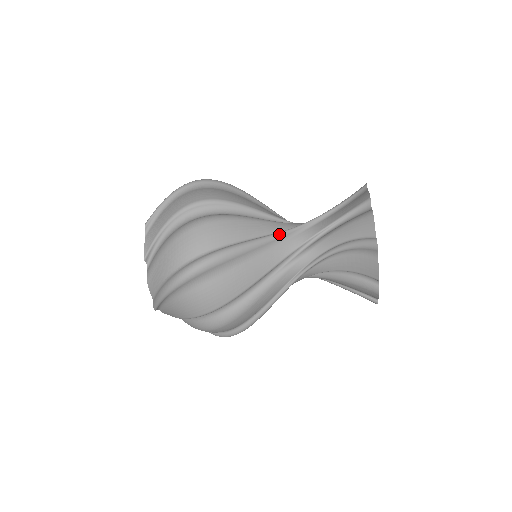
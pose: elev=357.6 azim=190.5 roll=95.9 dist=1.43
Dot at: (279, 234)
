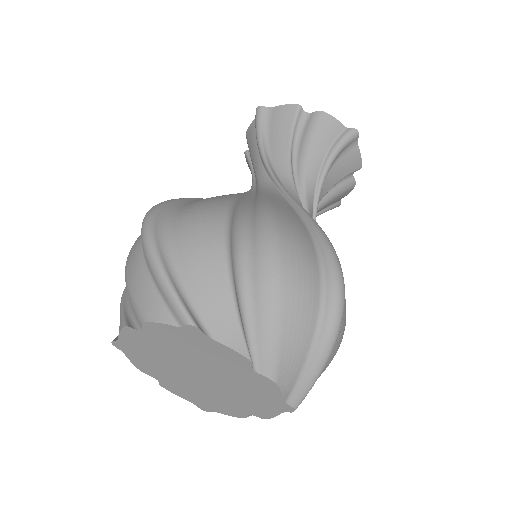
Dot at: (289, 194)
